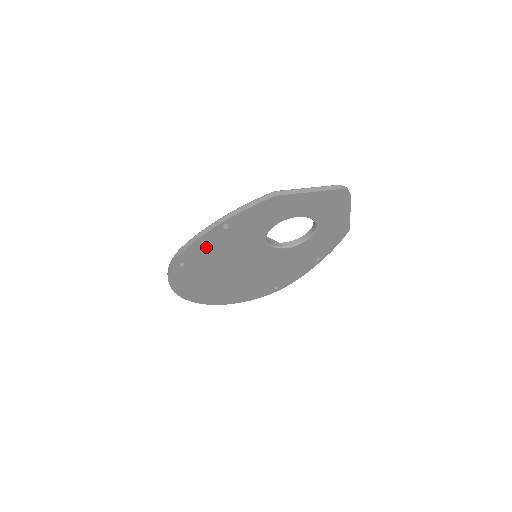
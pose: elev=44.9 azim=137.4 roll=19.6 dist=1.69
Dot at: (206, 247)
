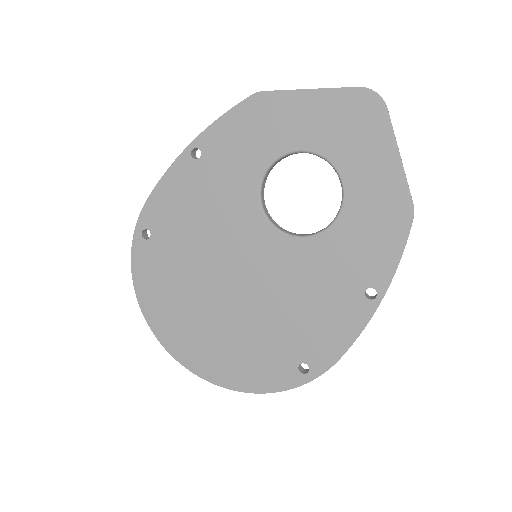
Dot at: (175, 200)
